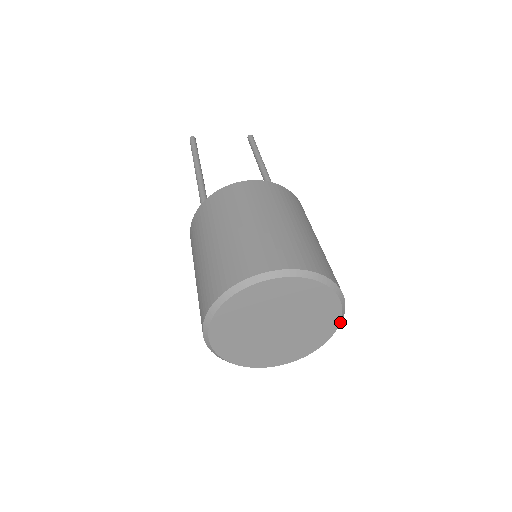
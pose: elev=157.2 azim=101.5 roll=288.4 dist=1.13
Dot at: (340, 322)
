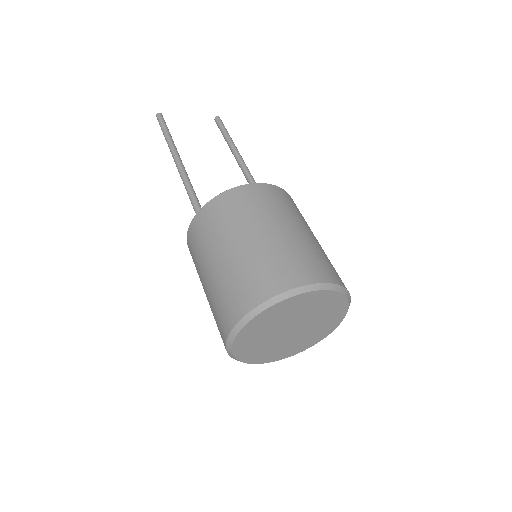
Dot at: (340, 322)
